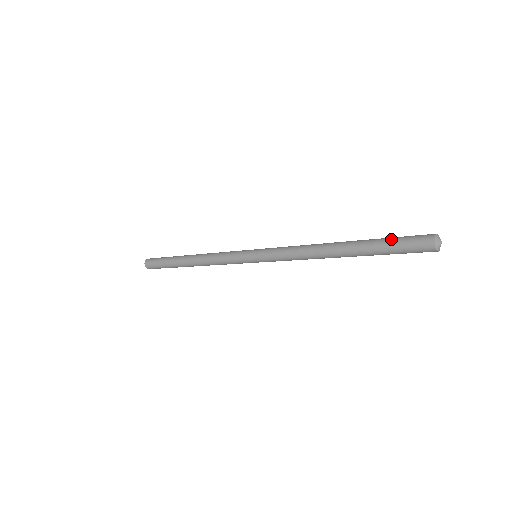
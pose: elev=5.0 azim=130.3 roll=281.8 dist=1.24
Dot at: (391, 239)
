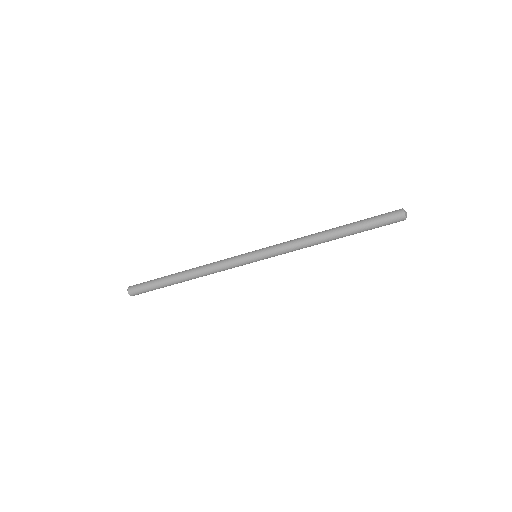
Dot at: (373, 217)
